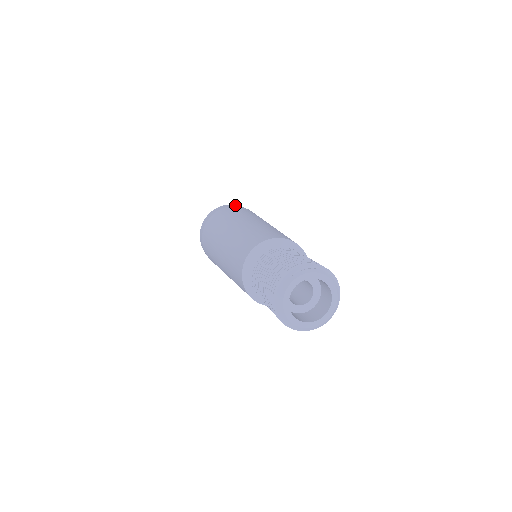
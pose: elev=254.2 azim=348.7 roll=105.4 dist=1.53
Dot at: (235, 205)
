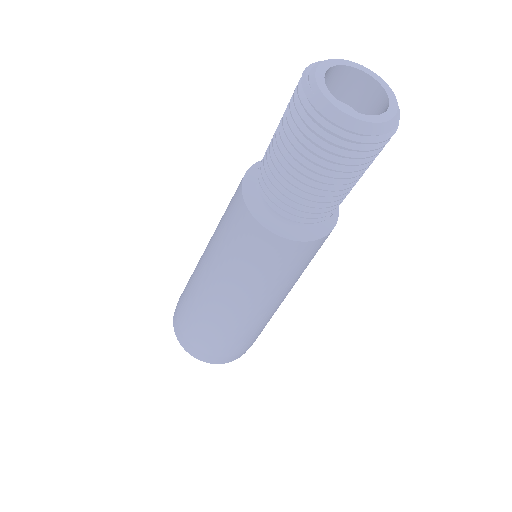
Dot at: occluded
